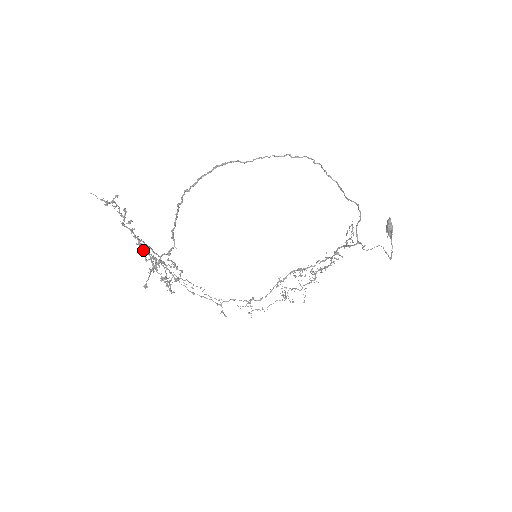
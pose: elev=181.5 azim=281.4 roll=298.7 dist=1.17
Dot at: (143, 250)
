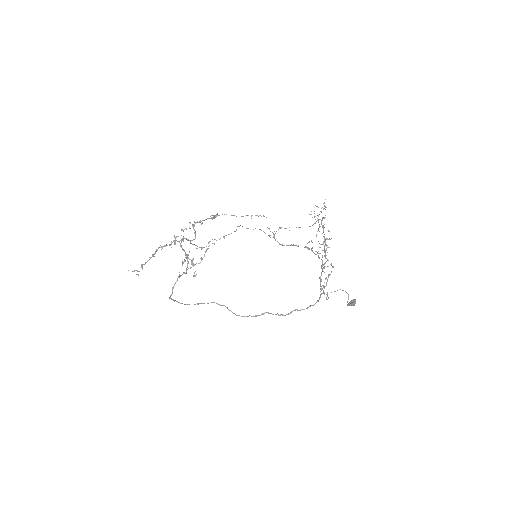
Dot at: (183, 231)
